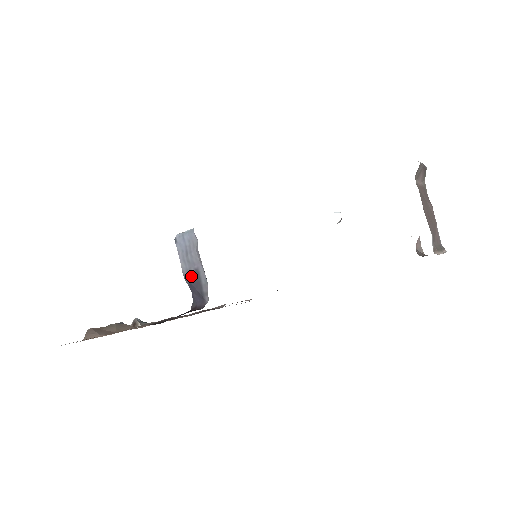
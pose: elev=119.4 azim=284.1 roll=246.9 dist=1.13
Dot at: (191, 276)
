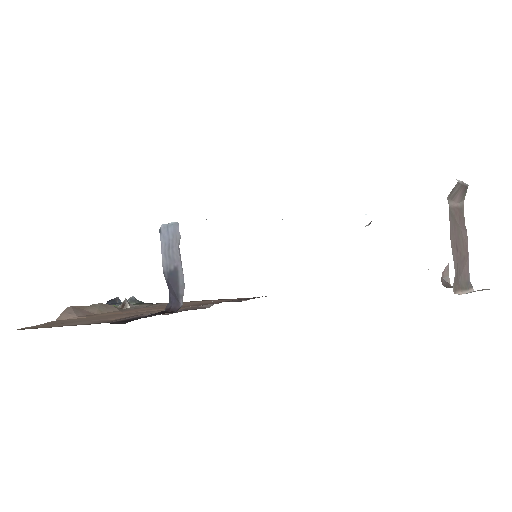
Dot at: (170, 273)
